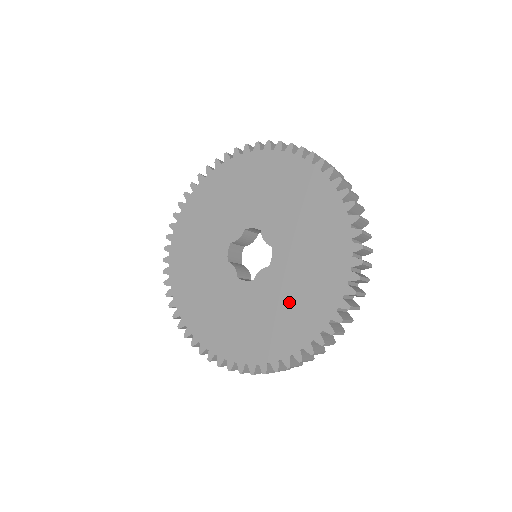
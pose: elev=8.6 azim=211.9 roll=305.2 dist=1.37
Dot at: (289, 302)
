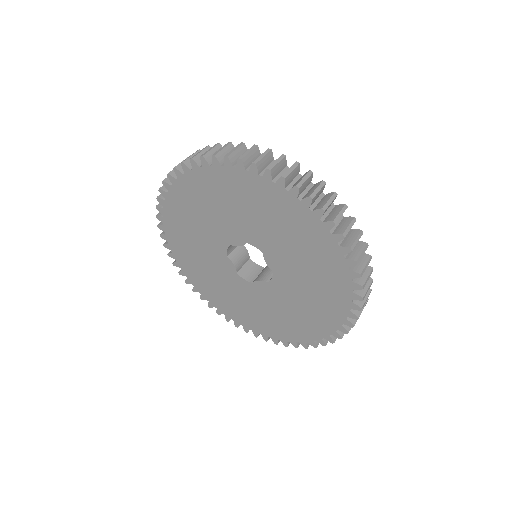
Dot at: (283, 314)
